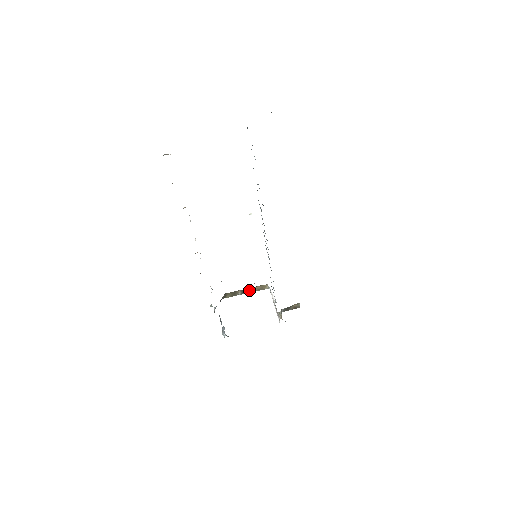
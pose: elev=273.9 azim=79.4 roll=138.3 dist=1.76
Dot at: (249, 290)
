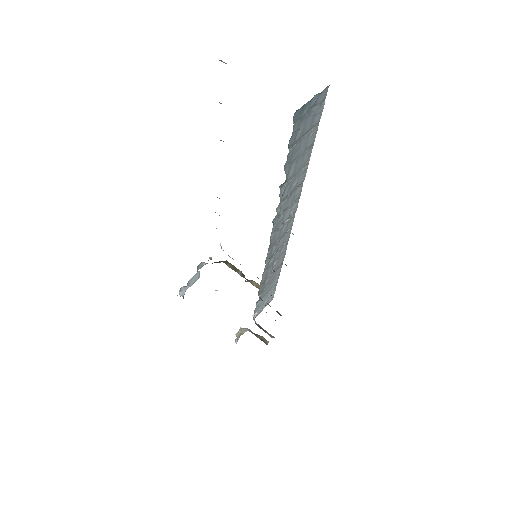
Dot at: occluded
